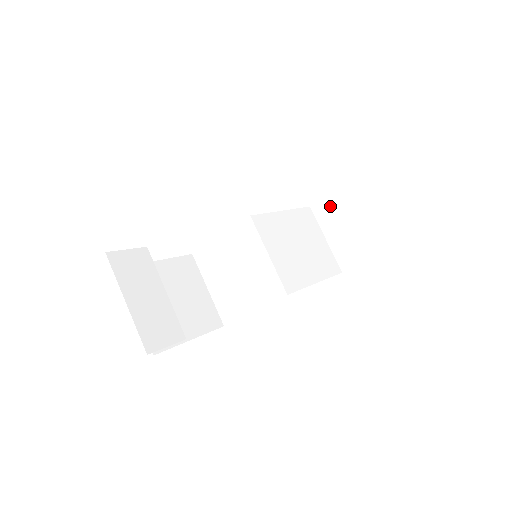
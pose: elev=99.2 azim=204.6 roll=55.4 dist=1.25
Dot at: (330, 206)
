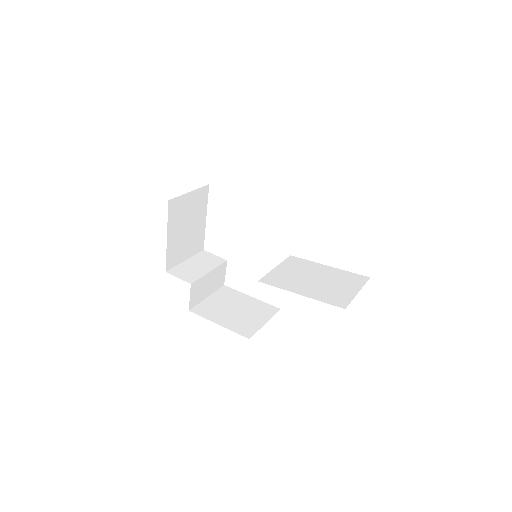
Dot at: occluded
